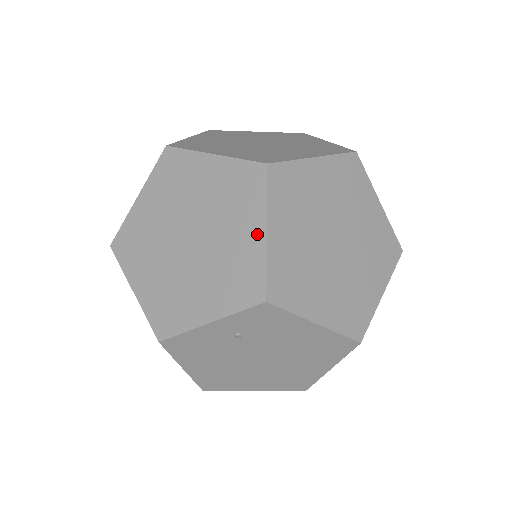
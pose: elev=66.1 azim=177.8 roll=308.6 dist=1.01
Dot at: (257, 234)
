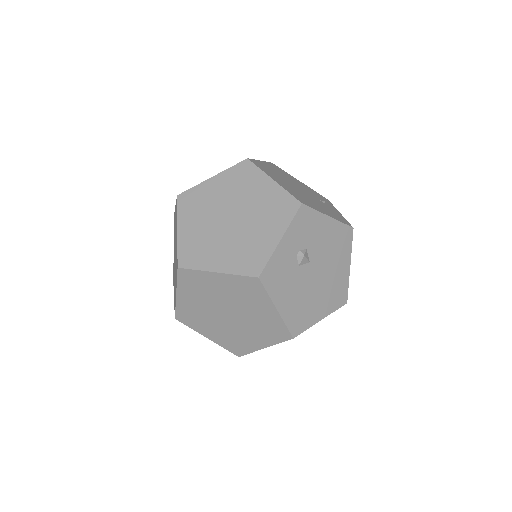
Dot at: occluded
